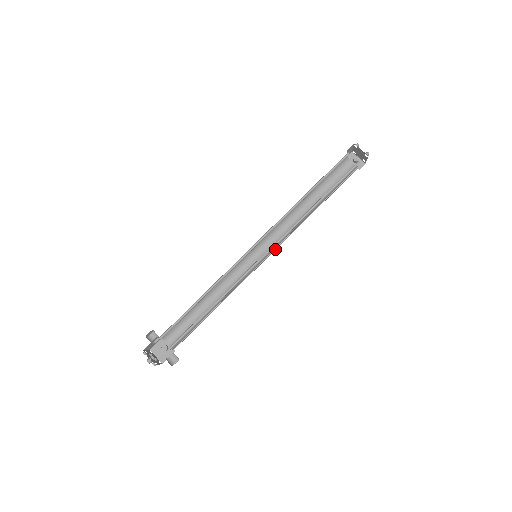
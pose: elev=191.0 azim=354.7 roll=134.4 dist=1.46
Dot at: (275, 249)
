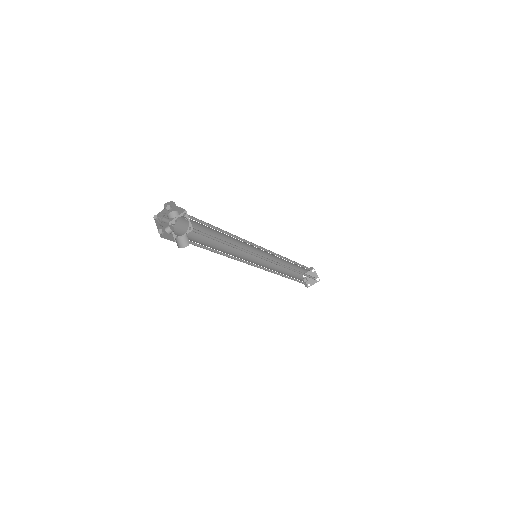
Dot at: occluded
